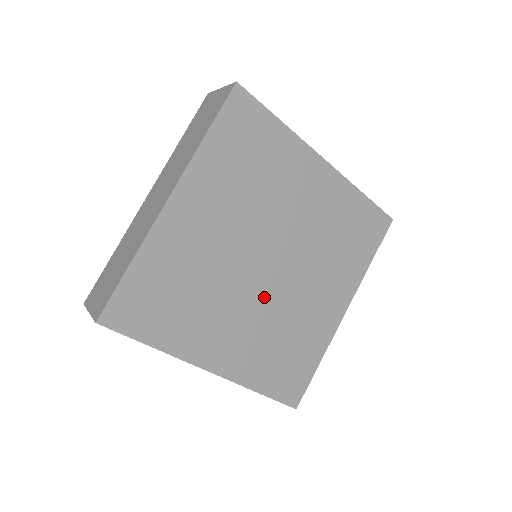
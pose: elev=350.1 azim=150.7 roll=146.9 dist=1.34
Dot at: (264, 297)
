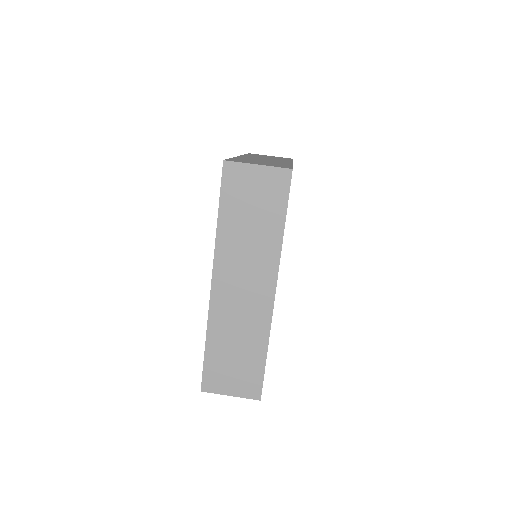
Dot at: occluded
